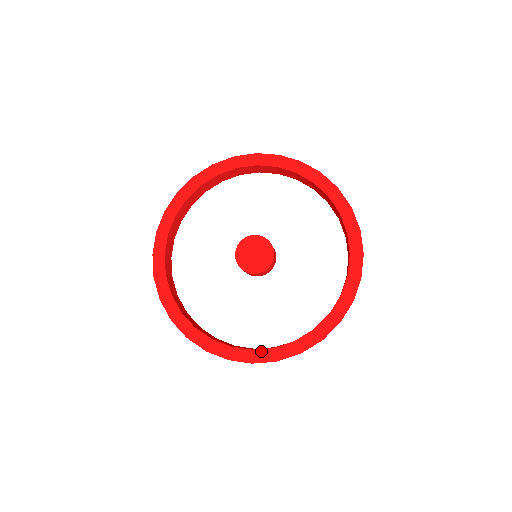
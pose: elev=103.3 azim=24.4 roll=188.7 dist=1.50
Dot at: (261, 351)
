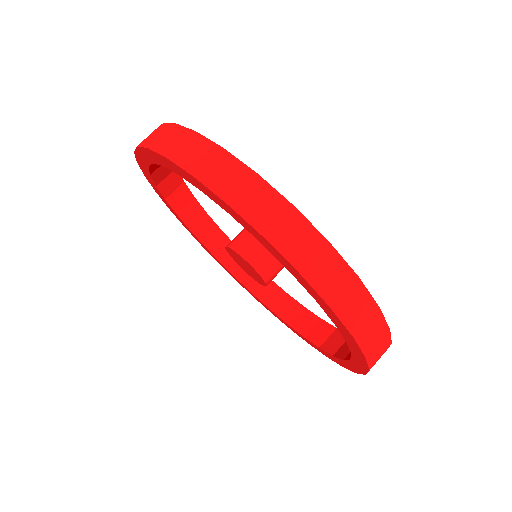
Dot at: (295, 331)
